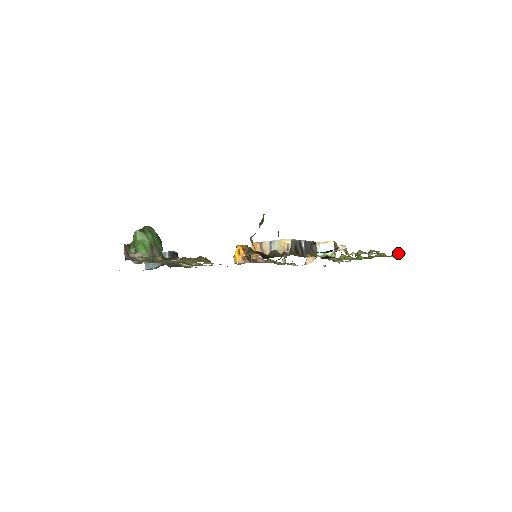
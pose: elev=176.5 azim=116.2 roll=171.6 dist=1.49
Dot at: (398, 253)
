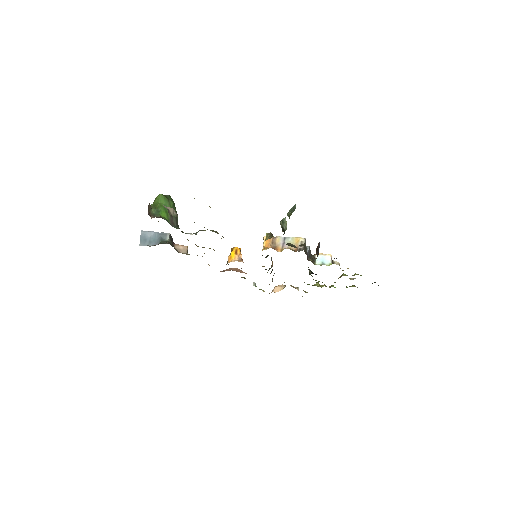
Dot at: (375, 282)
